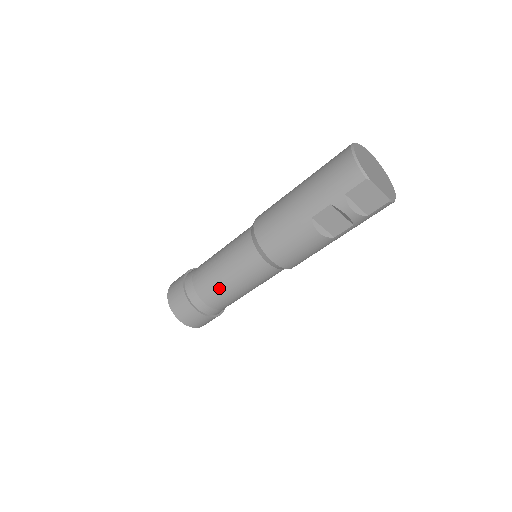
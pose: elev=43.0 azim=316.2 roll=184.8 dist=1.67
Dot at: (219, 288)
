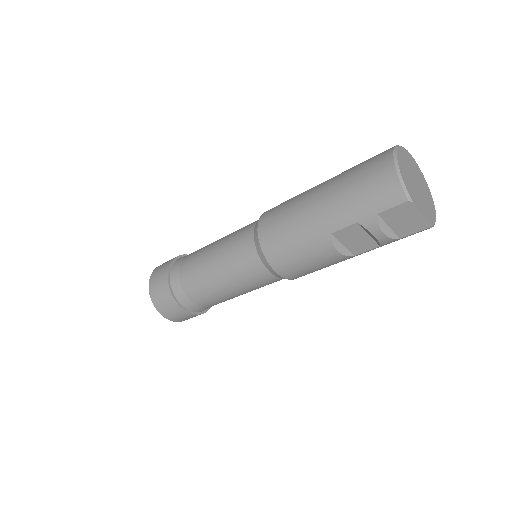
Dot at: (210, 289)
